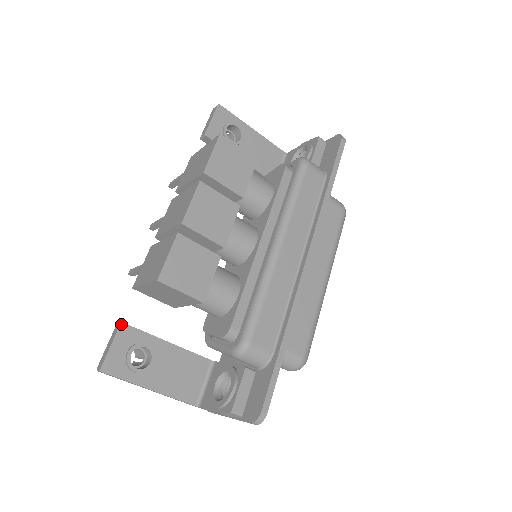
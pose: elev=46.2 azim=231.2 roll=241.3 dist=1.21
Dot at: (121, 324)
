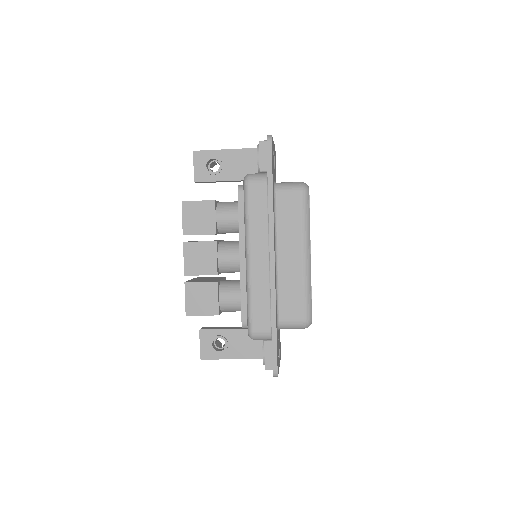
Dot at: (200, 330)
